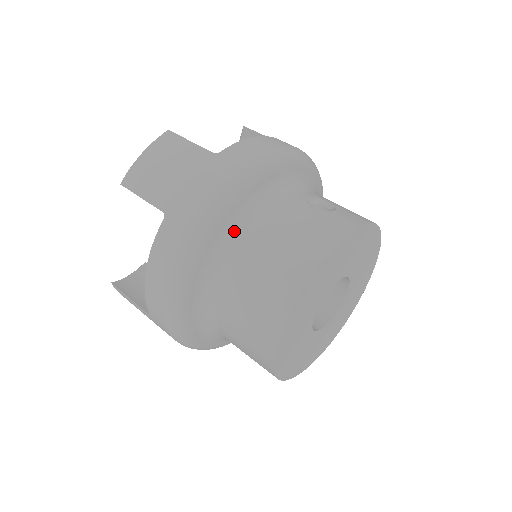
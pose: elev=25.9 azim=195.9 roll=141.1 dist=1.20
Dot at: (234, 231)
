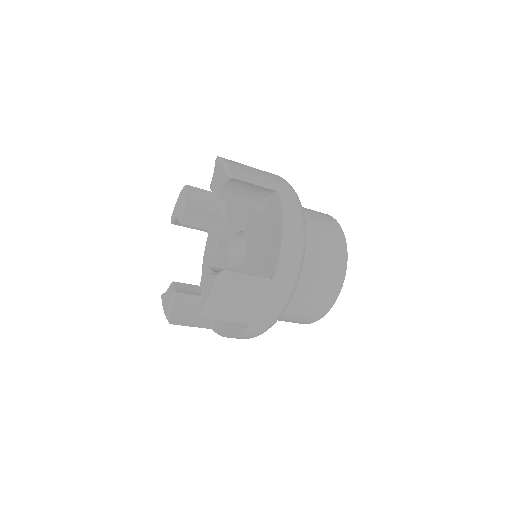
Dot at: occluded
